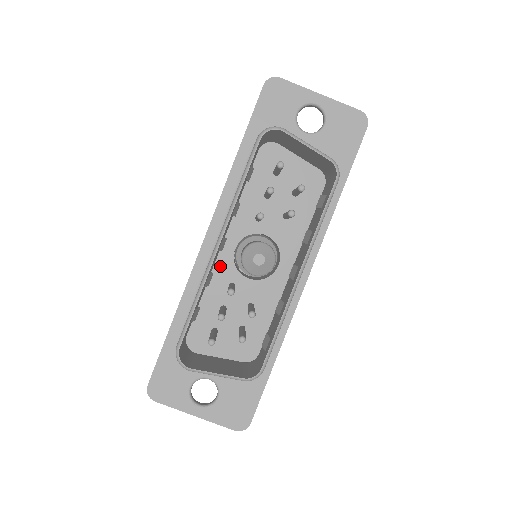
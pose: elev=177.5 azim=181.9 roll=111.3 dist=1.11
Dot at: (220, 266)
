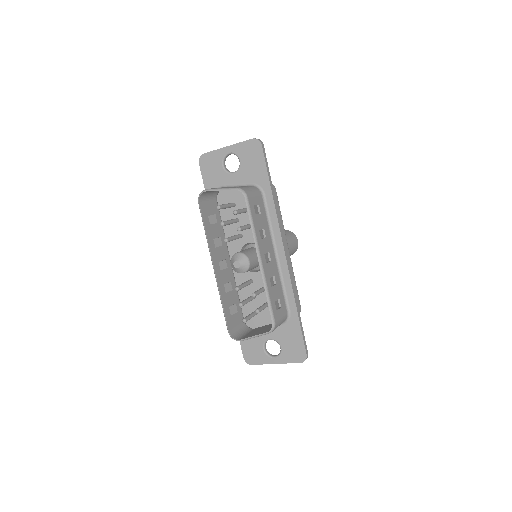
Dot at: (239, 274)
